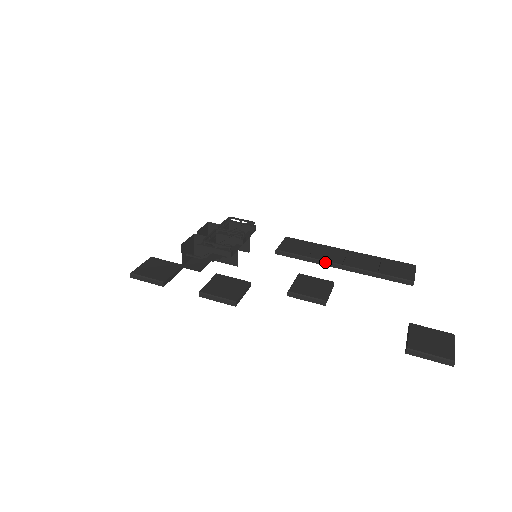
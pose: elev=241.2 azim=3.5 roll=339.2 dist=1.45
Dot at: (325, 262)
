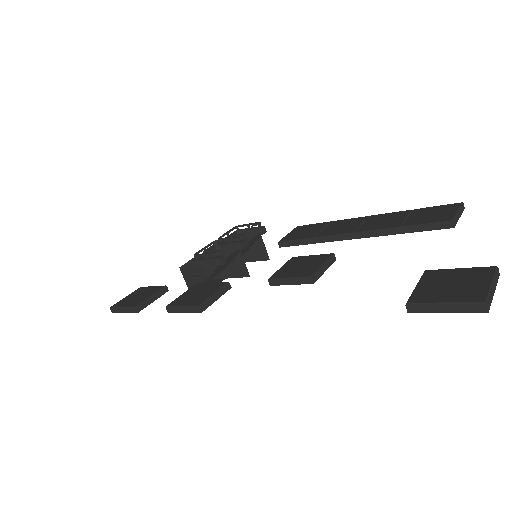
Dot at: (334, 237)
